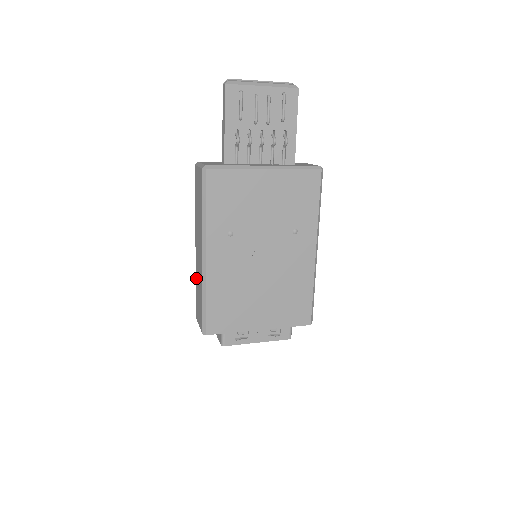
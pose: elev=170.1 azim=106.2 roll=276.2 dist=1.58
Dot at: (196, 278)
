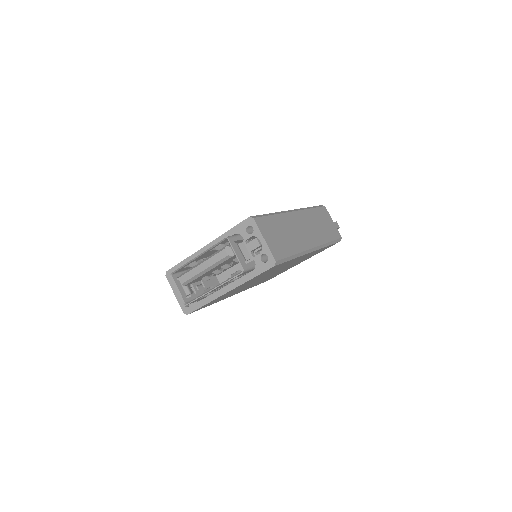
Dot at: occluded
